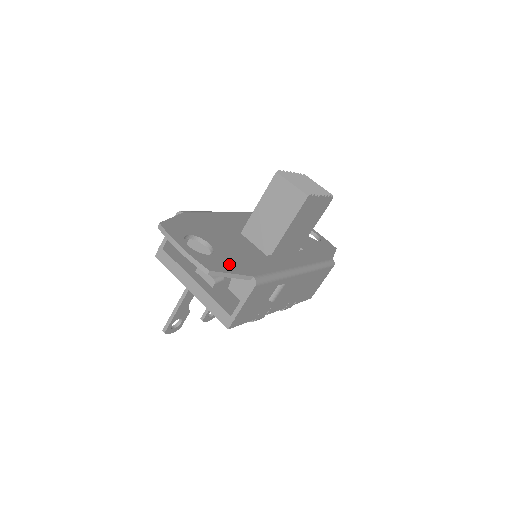
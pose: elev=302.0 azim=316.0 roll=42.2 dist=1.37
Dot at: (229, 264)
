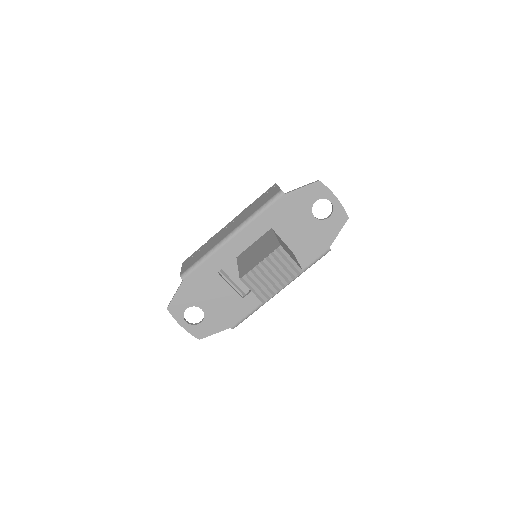
Dot at: (214, 325)
